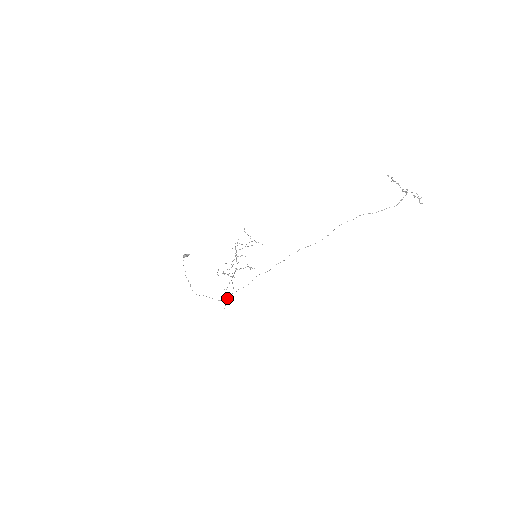
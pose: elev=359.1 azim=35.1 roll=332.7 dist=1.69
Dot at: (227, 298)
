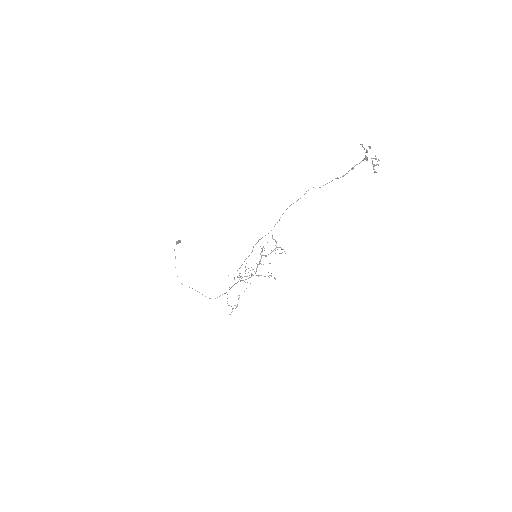
Dot at: (217, 297)
